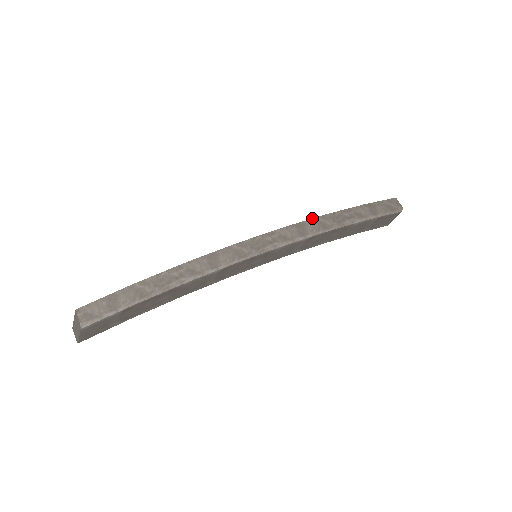
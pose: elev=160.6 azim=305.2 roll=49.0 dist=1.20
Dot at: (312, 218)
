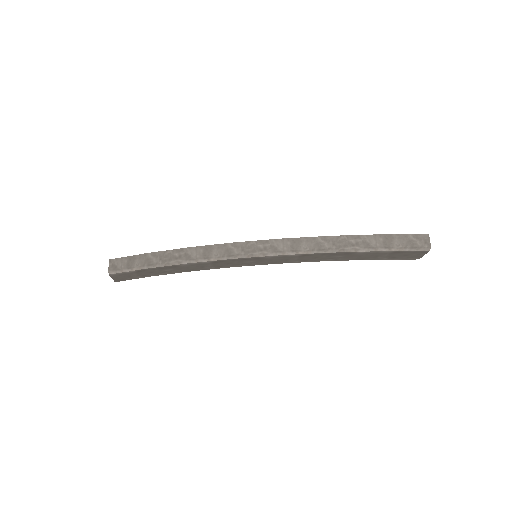
Dot at: occluded
